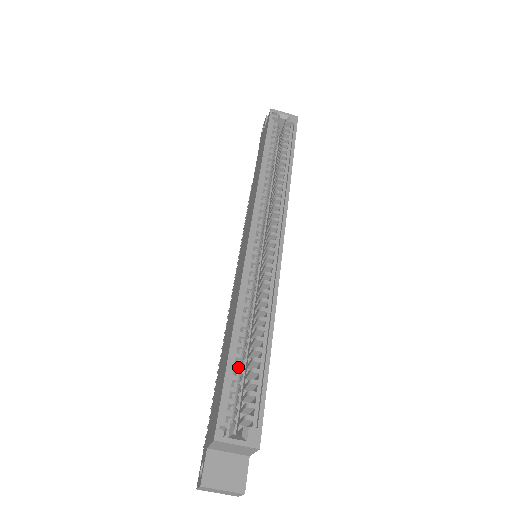
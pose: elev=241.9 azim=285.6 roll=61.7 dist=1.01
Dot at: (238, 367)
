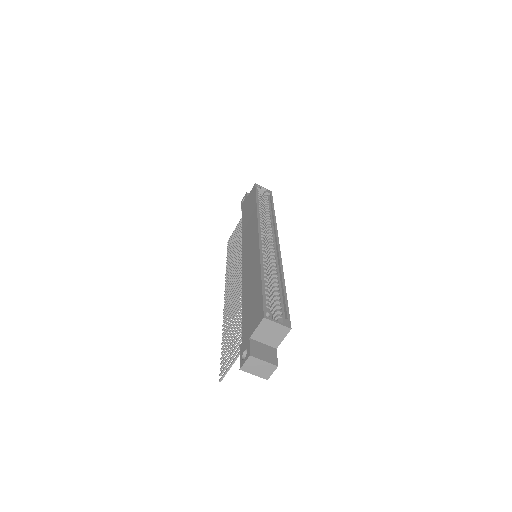
Dot at: (268, 291)
